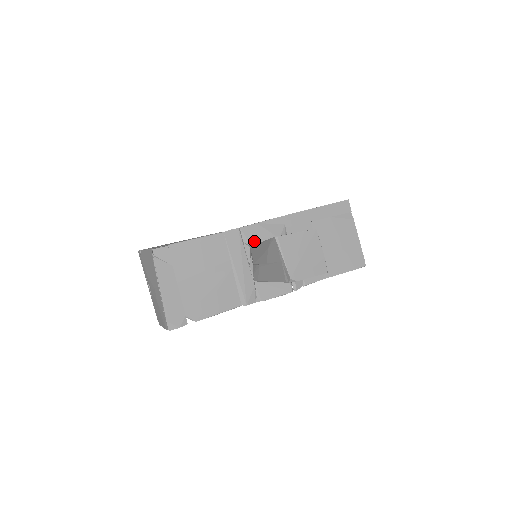
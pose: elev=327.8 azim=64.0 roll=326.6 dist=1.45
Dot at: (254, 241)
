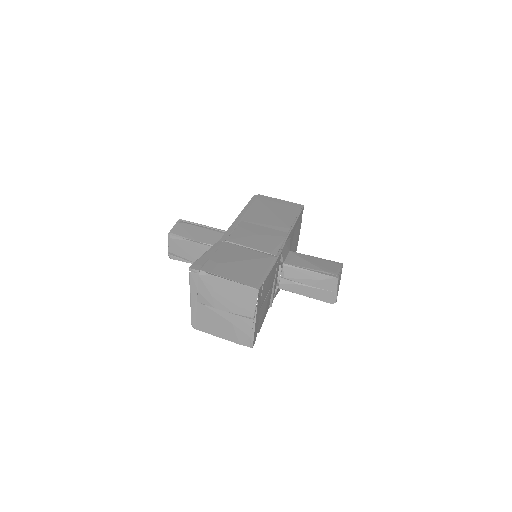
Dot at: (284, 258)
